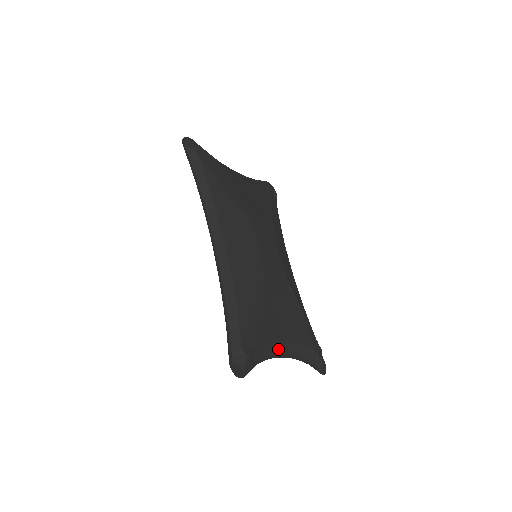
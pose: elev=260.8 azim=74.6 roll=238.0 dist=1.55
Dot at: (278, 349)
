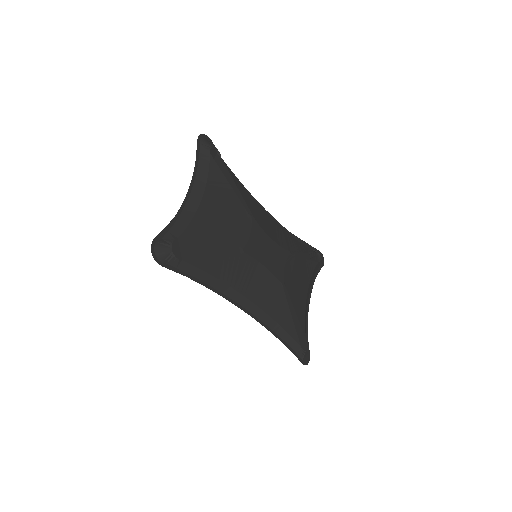
Dot at: (307, 303)
